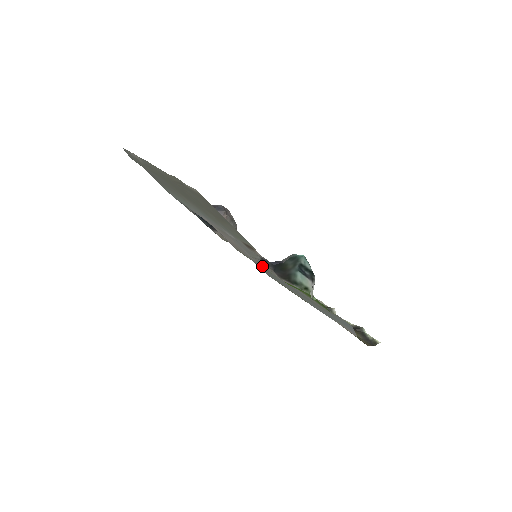
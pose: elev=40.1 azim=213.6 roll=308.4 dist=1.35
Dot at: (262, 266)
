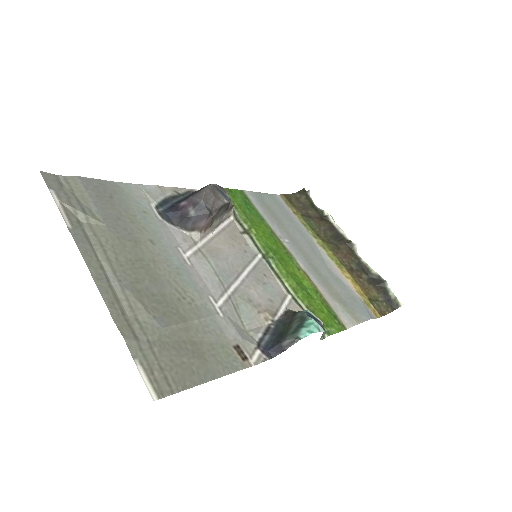
Dot at: (264, 266)
